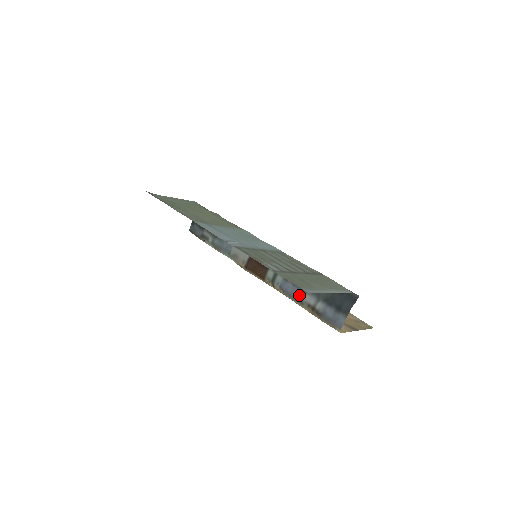
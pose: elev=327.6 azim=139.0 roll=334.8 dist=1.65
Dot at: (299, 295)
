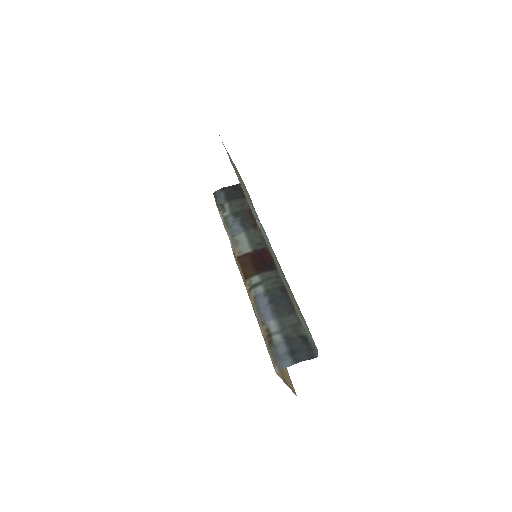
Dot at: (266, 315)
